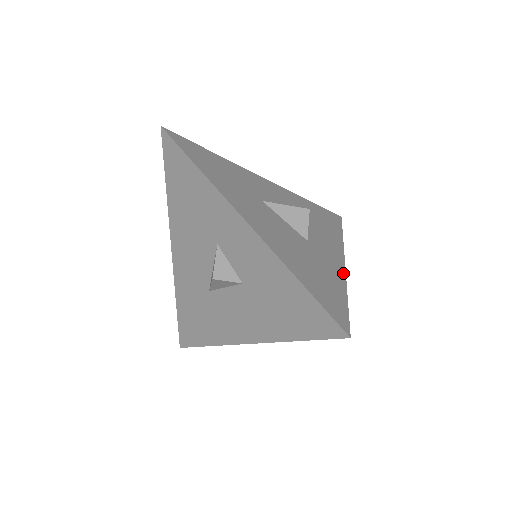
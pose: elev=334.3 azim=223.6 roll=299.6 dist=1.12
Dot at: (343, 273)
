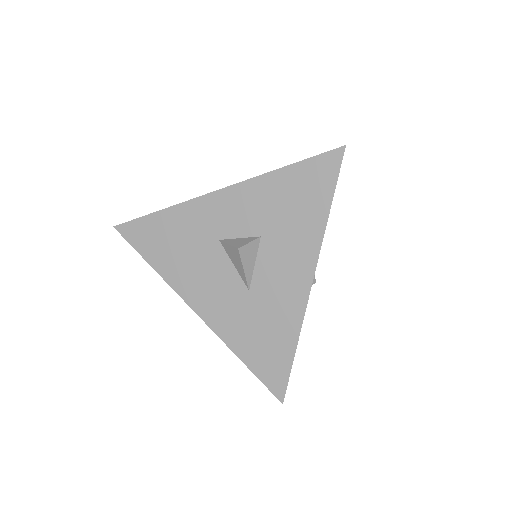
Dot at: occluded
